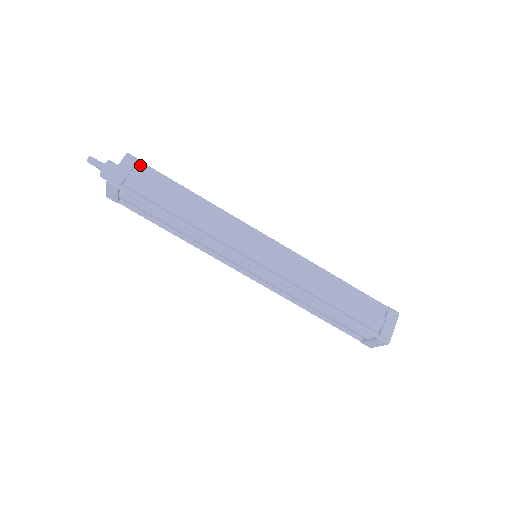
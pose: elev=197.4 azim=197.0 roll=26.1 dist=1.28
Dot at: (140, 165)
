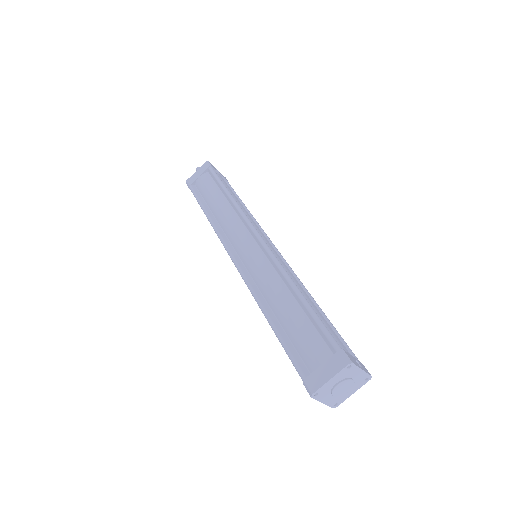
Dot at: (209, 170)
